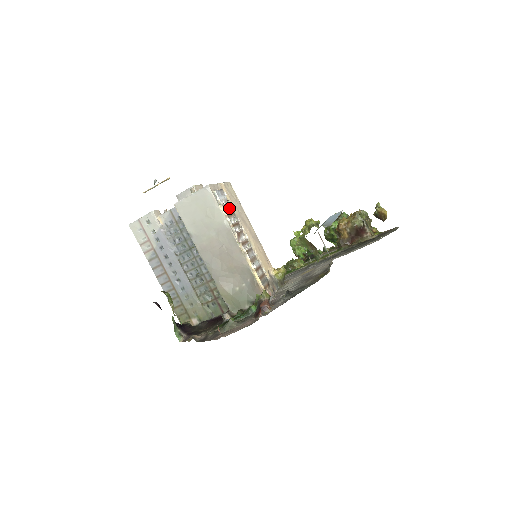
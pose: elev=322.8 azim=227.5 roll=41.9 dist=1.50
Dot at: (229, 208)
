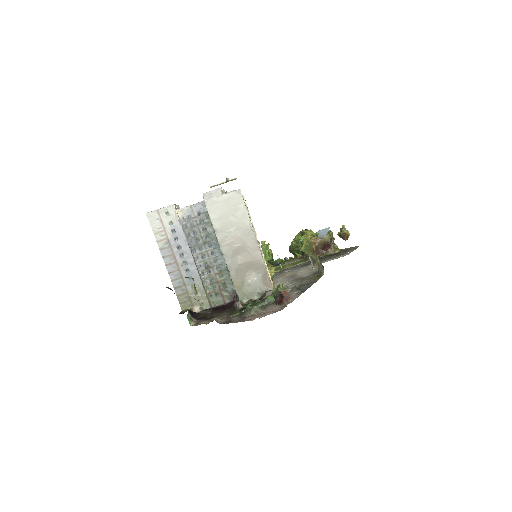
Dot at: occluded
